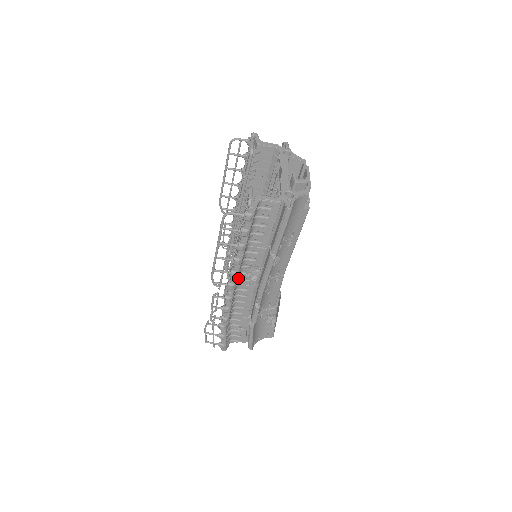
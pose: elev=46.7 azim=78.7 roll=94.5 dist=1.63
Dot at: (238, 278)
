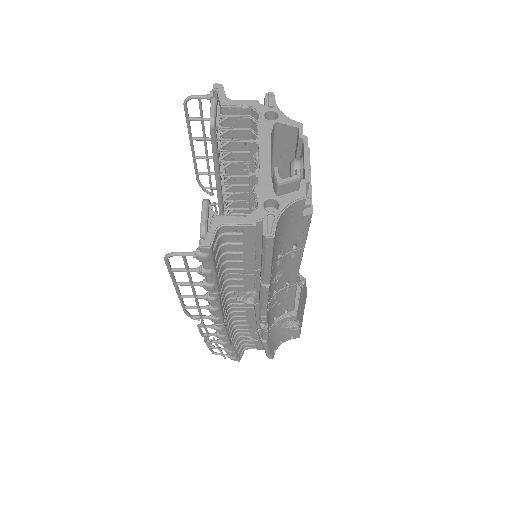
Dot at: (226, 304)
